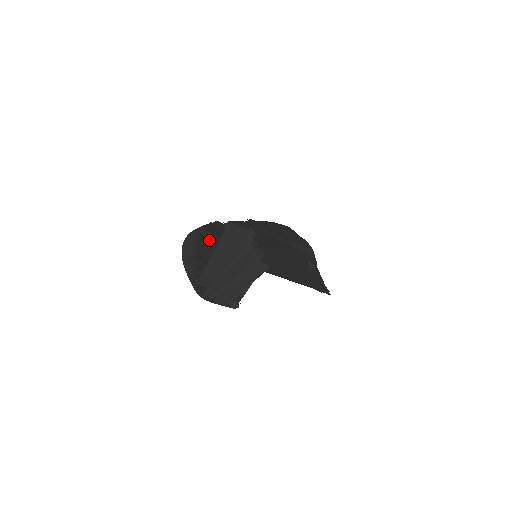
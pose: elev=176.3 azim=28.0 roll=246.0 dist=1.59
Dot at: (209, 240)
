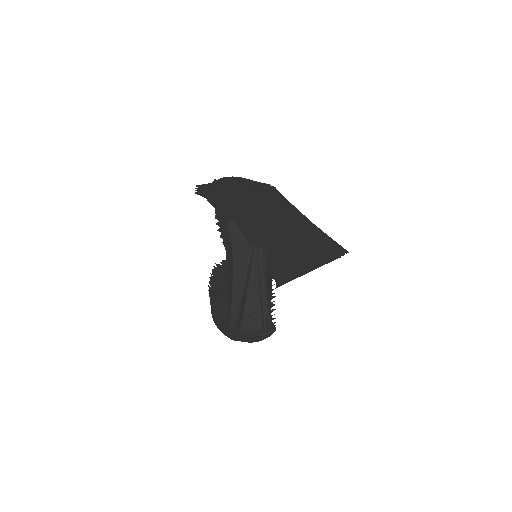
Dot at: occluded
